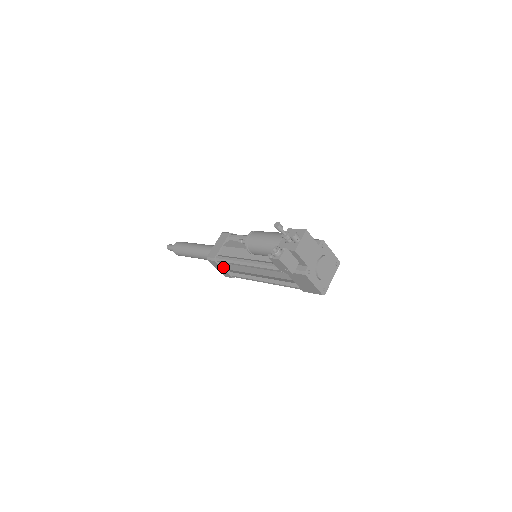
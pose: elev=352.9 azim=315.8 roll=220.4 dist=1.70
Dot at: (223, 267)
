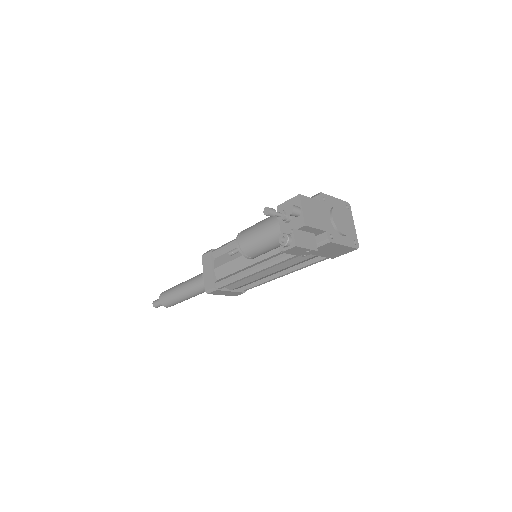
Dot at: (228, 289)
